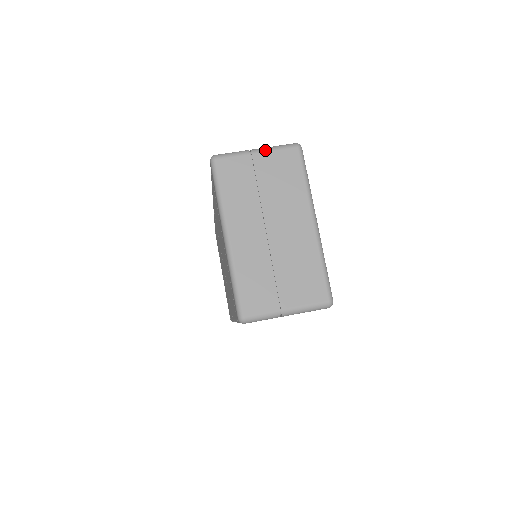
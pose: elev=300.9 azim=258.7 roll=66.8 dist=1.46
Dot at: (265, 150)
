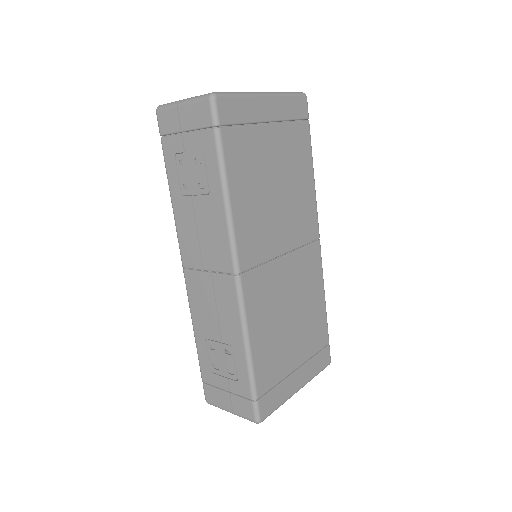
Dot at: occluded
